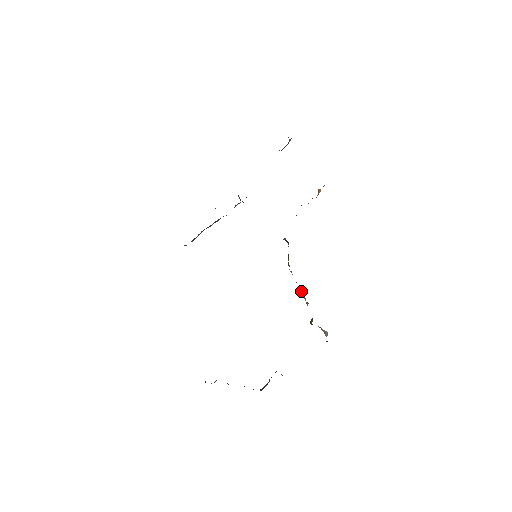
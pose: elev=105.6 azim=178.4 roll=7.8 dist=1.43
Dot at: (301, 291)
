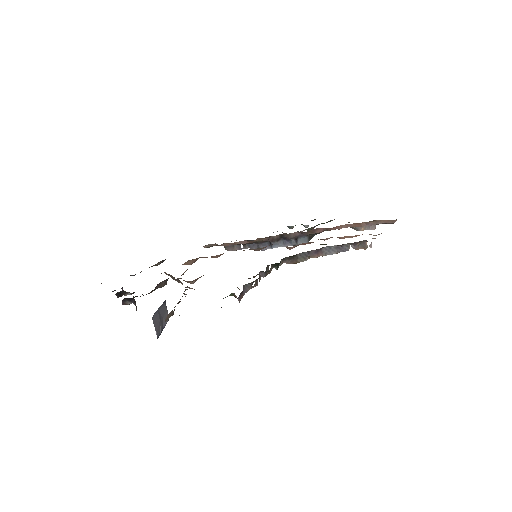
Dot at: occluded
